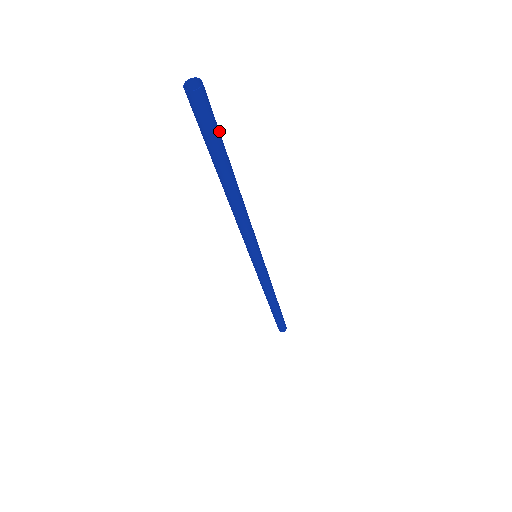
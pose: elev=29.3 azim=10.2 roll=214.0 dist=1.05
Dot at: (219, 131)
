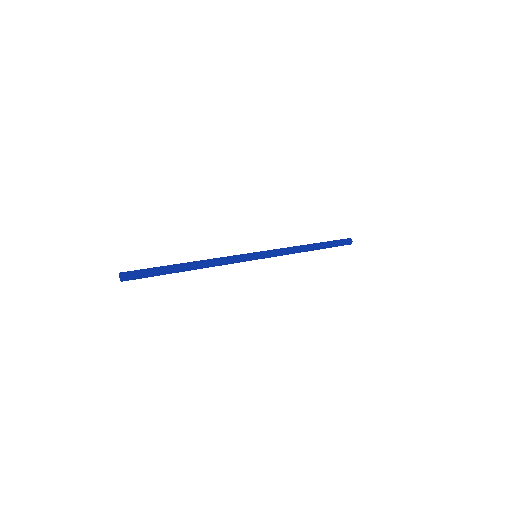
Dot at: (153, 273)
